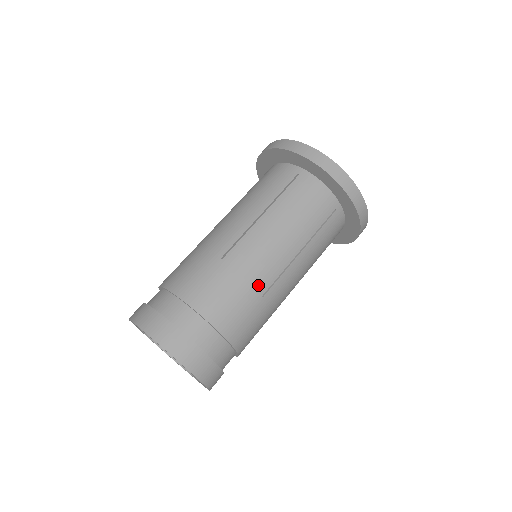
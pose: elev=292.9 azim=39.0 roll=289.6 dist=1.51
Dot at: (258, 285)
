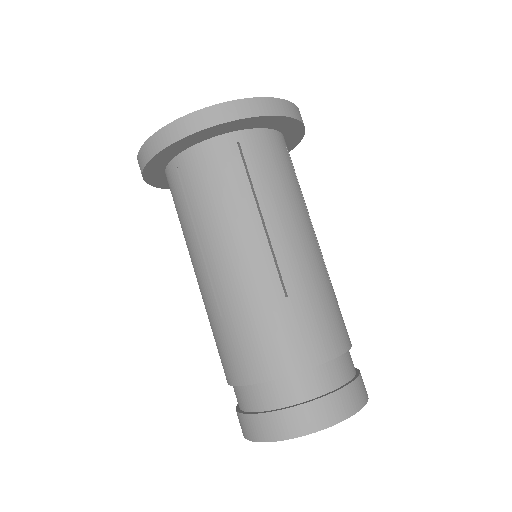
Dot at: (269, 297)
